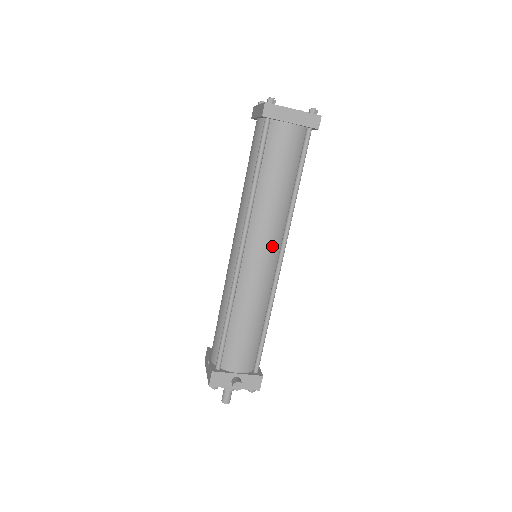
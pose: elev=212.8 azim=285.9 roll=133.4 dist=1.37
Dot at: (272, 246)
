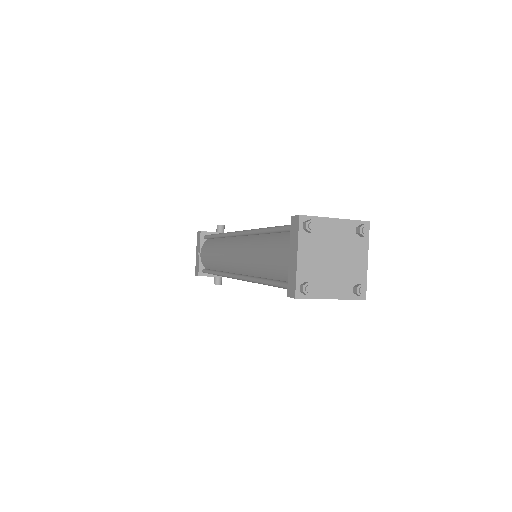
Dot at: occluded
